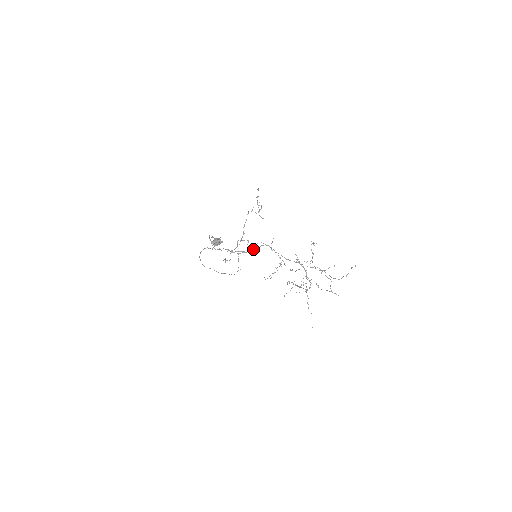
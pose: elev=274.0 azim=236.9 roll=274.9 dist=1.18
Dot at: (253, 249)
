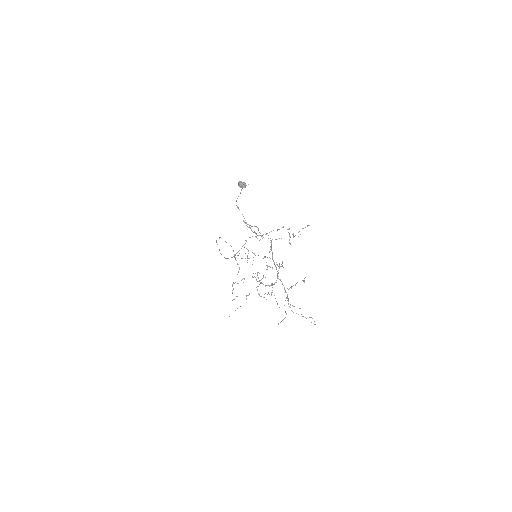
Dot at: (259, 235)
